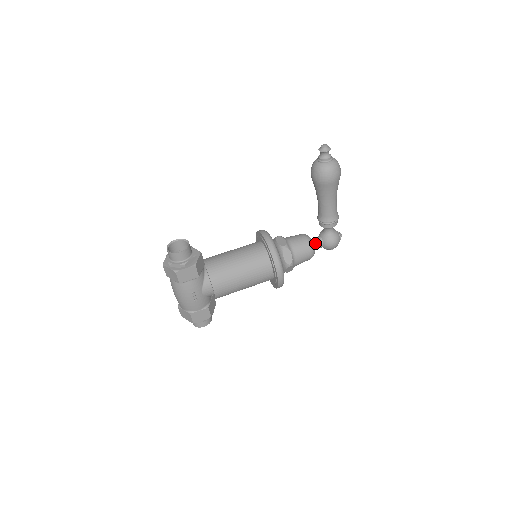
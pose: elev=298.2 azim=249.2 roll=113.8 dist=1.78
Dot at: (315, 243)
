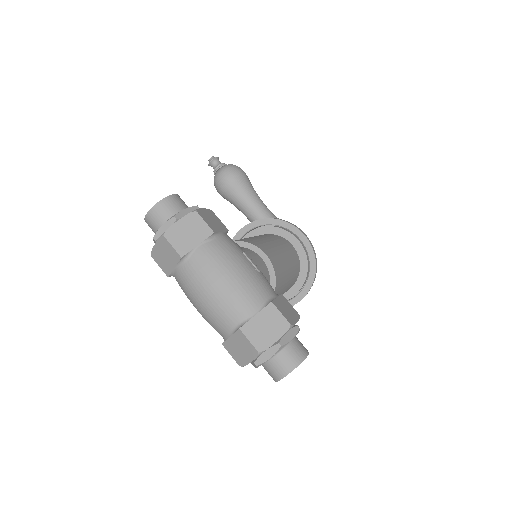
Dot at: occluded
